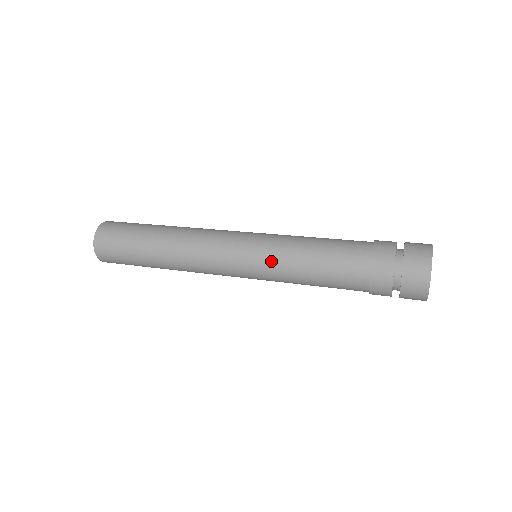
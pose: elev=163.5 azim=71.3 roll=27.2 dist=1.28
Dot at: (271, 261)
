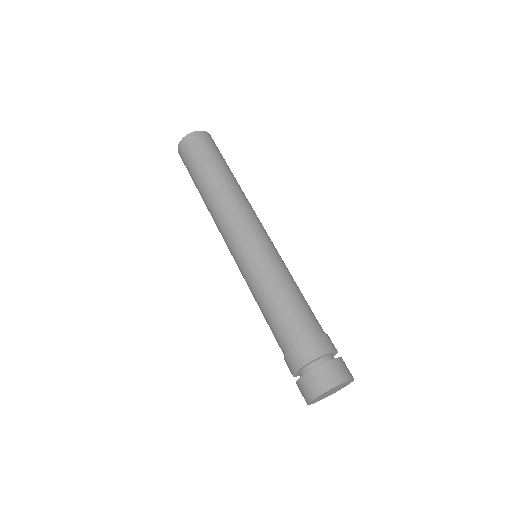
Dot at: occluded
